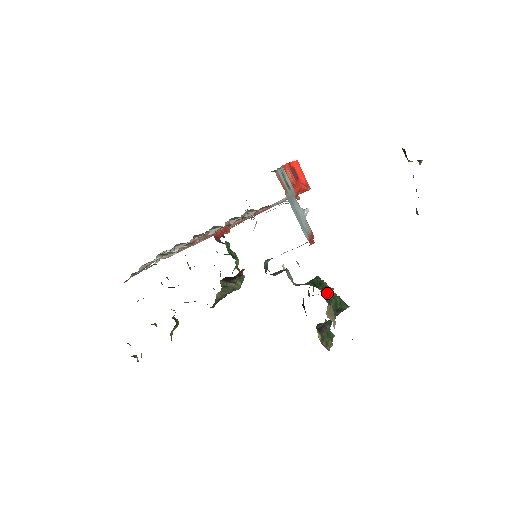
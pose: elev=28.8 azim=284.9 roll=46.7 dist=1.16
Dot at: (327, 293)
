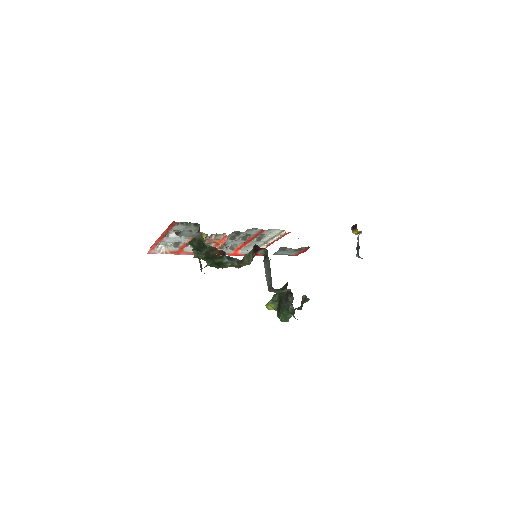
Dot at: occluded
